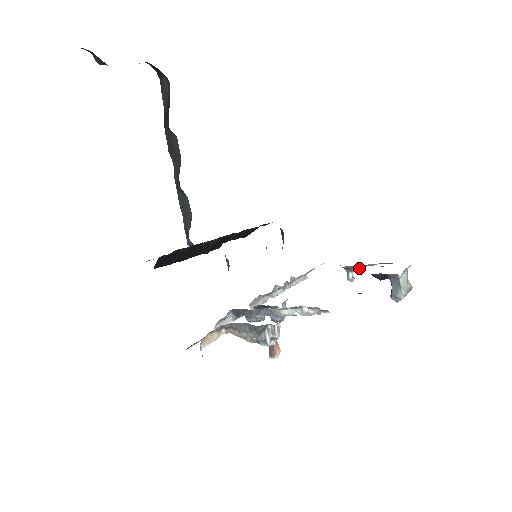
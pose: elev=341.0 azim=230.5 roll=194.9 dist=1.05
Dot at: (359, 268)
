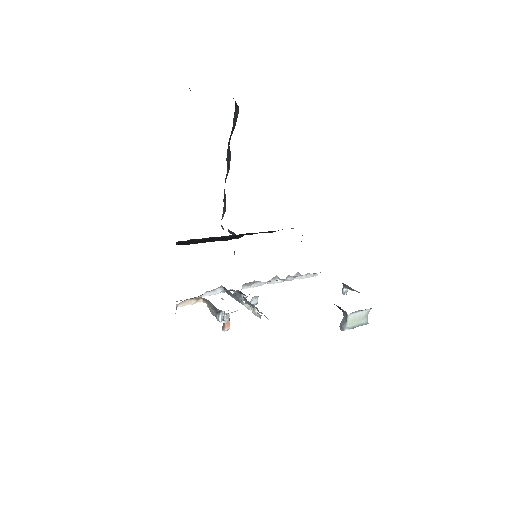
Dot at: (351, 288)
